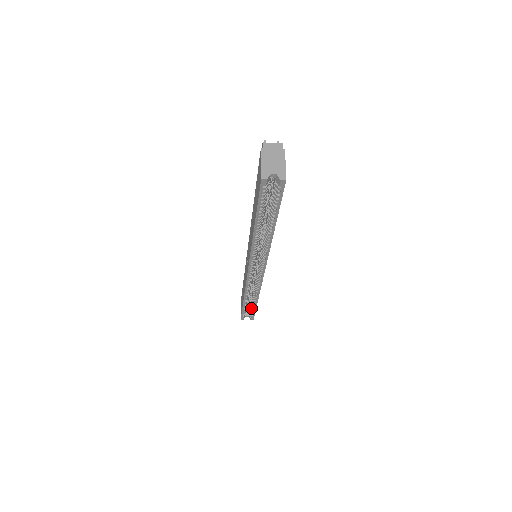
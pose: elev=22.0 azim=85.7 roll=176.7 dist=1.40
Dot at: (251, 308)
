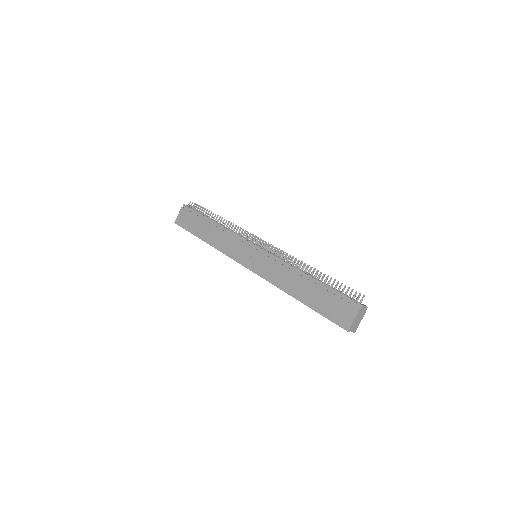
Dot at: occluded
